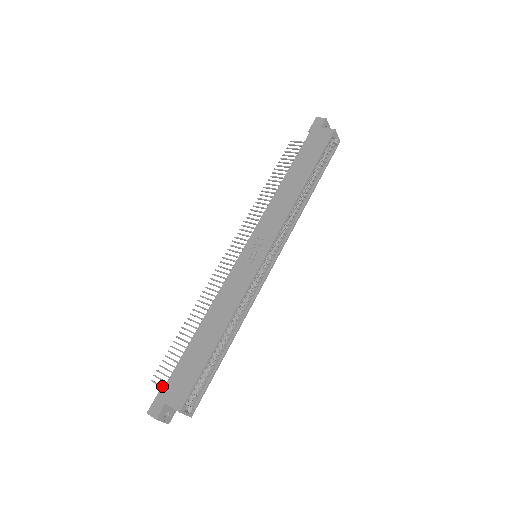
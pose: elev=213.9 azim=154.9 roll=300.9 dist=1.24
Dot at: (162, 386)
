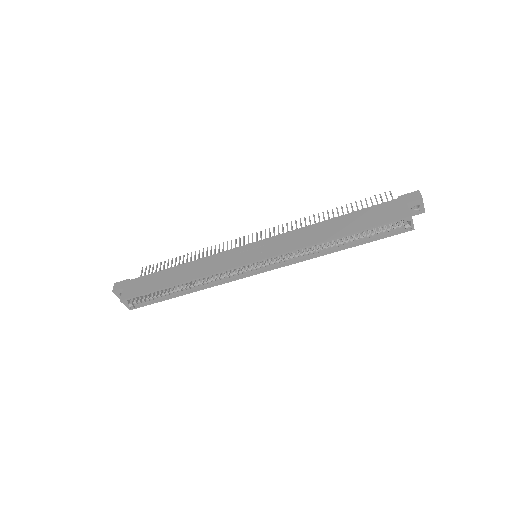
Dot at: occluded
